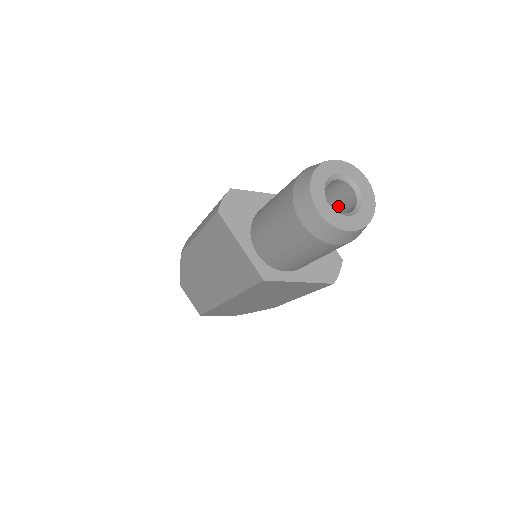
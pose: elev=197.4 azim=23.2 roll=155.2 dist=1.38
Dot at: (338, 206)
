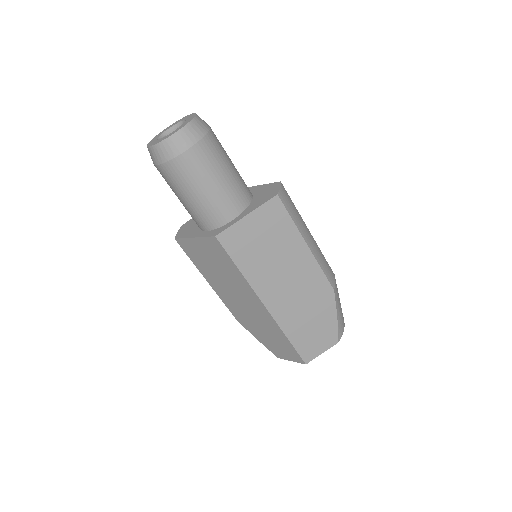
Dot at: occluded
